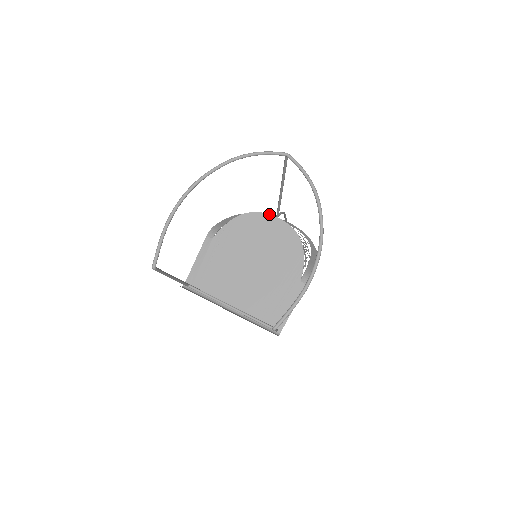
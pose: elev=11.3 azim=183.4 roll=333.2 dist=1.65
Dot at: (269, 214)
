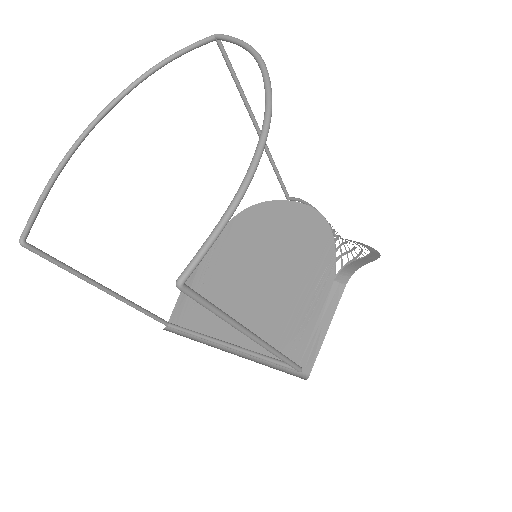
Dot at: (276, 200)
